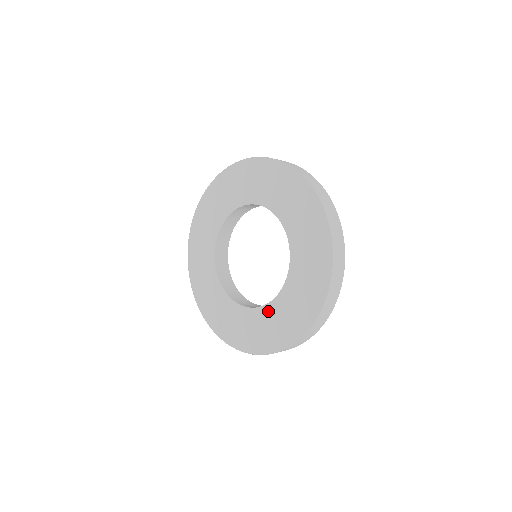
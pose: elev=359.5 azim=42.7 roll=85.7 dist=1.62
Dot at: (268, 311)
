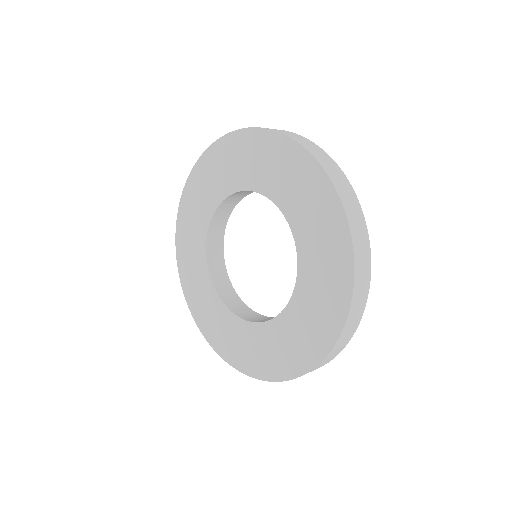
Dot at: (243, 328)
